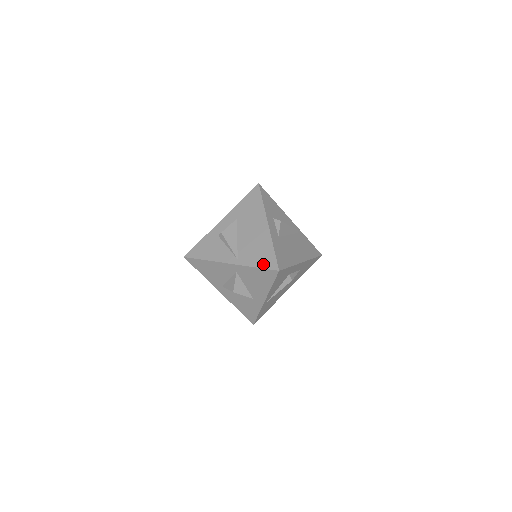
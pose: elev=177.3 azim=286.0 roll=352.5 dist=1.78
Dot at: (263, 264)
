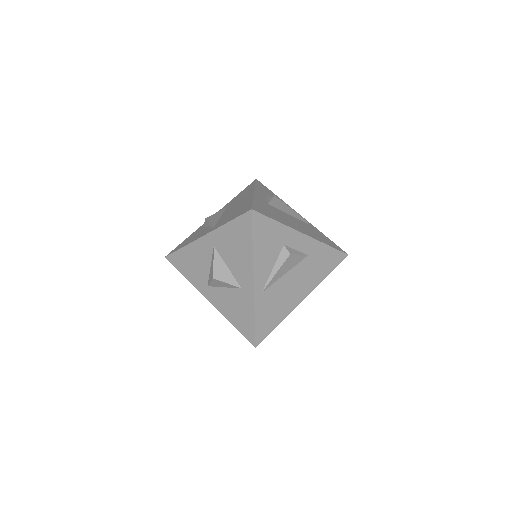
Dot at: (237, 215)
